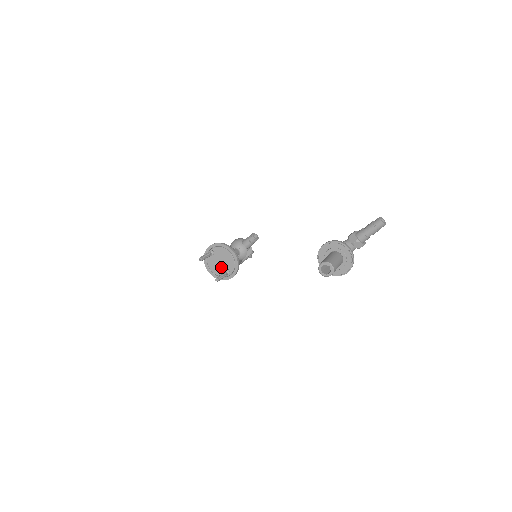
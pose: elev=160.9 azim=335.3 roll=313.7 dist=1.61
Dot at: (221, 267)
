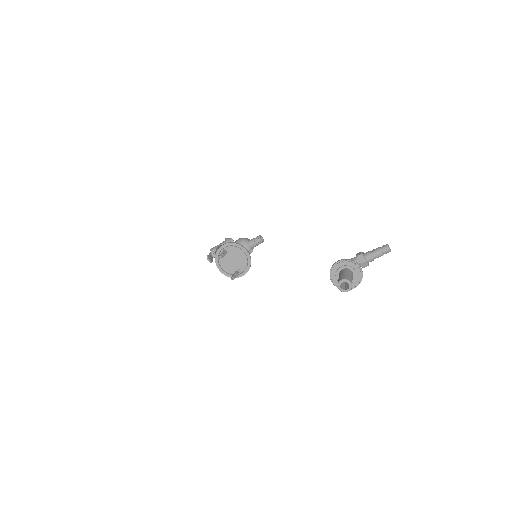
Dot at: (232, 265)
